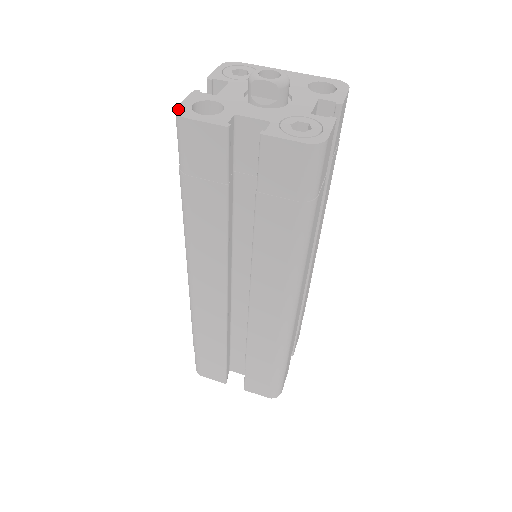
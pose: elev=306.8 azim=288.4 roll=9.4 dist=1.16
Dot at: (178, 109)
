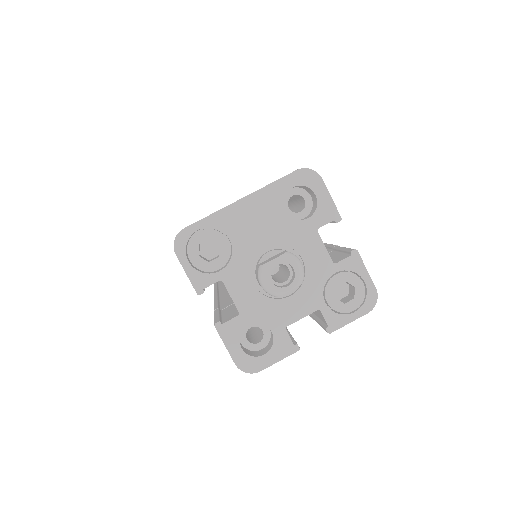
Dot at: (241, 367)
